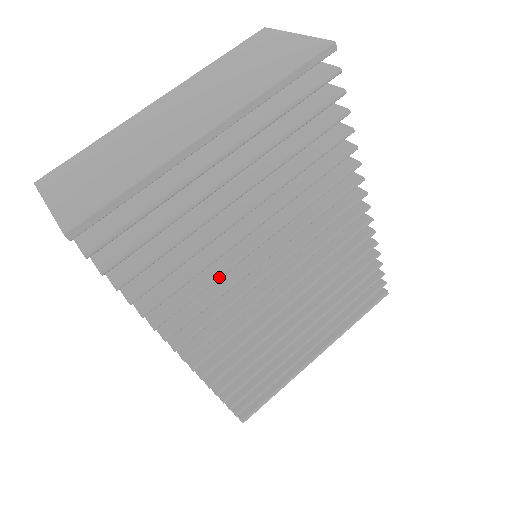
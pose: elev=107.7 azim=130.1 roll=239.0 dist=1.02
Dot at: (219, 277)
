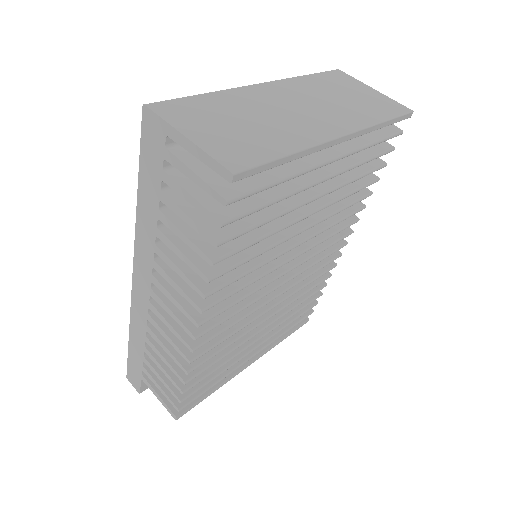
Dot at: (264, 264)
